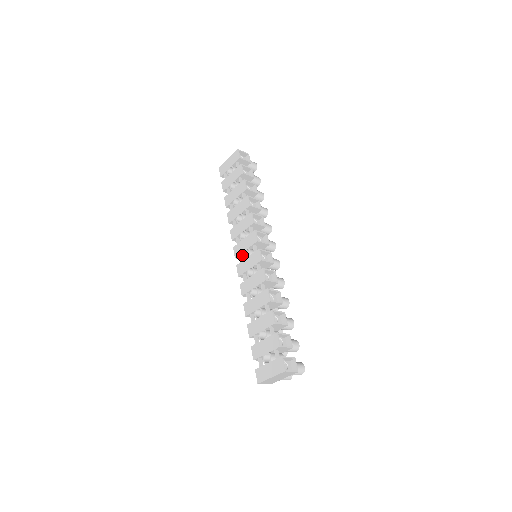
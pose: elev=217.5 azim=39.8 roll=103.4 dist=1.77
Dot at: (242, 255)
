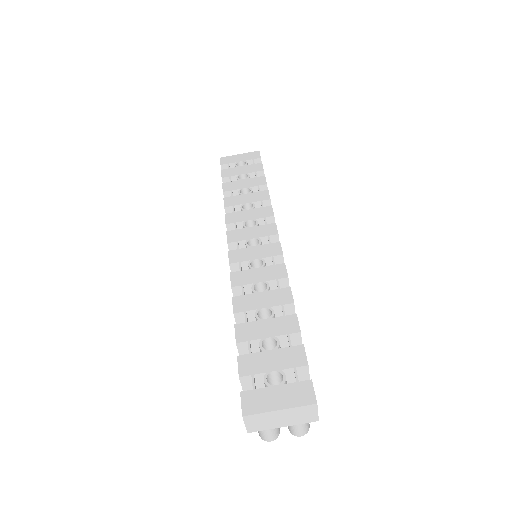
Dot at: (239, 244)
